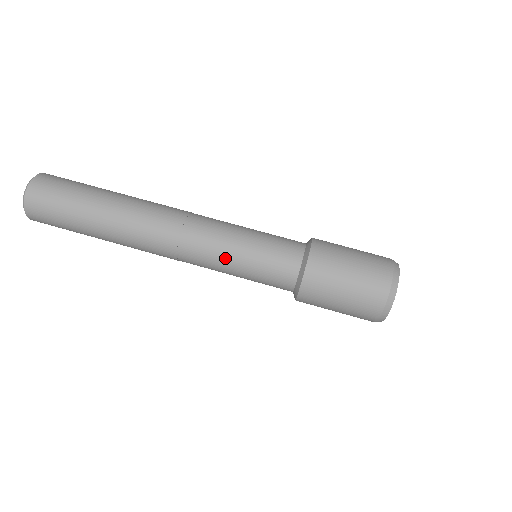
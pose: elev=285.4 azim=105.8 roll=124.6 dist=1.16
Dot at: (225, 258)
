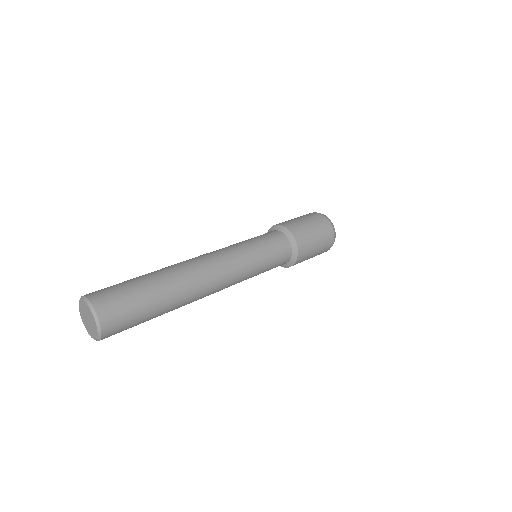
Dot at: (245, 247)
